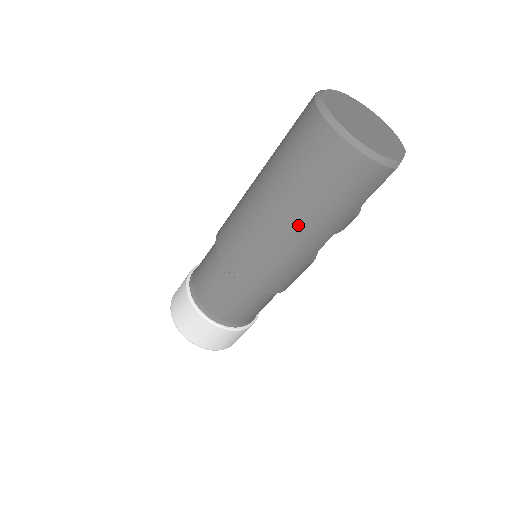
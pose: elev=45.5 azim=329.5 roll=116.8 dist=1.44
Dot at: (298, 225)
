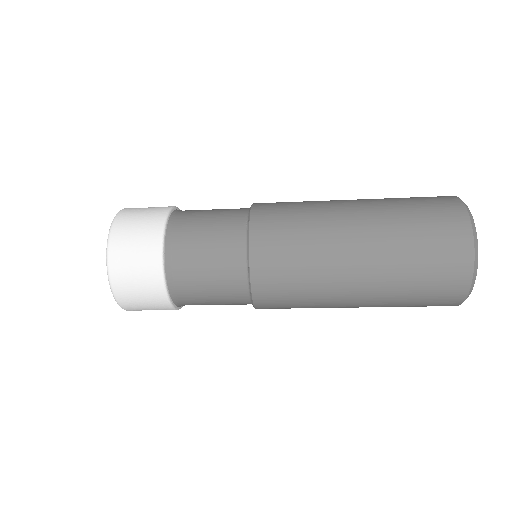
Dot at: (362, 299)
